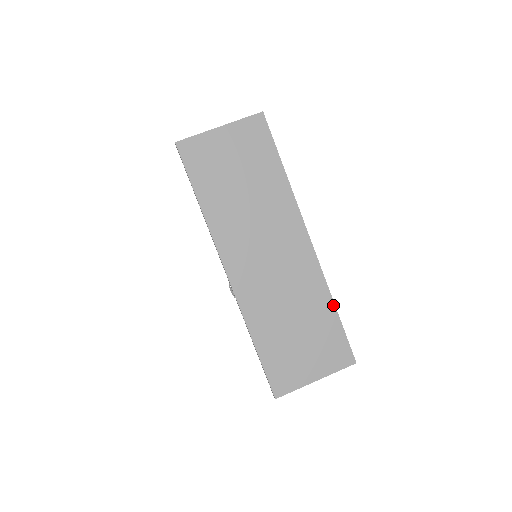
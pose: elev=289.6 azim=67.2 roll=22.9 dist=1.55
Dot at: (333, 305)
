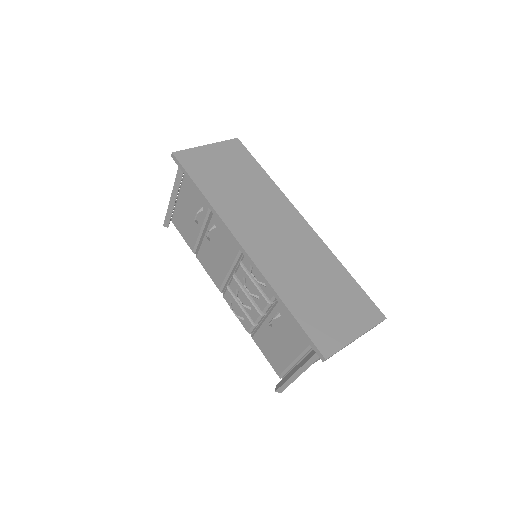
Dot at: (344, 269)
